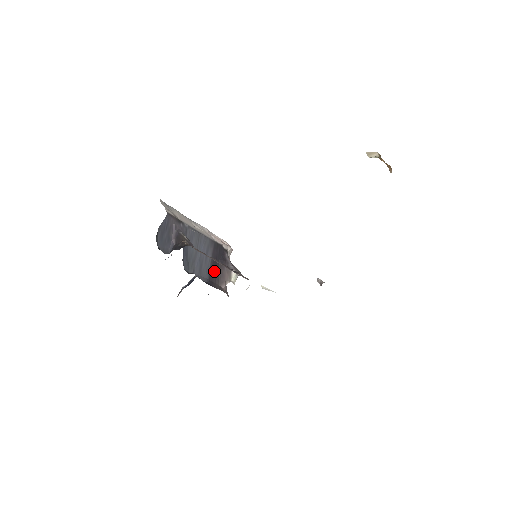
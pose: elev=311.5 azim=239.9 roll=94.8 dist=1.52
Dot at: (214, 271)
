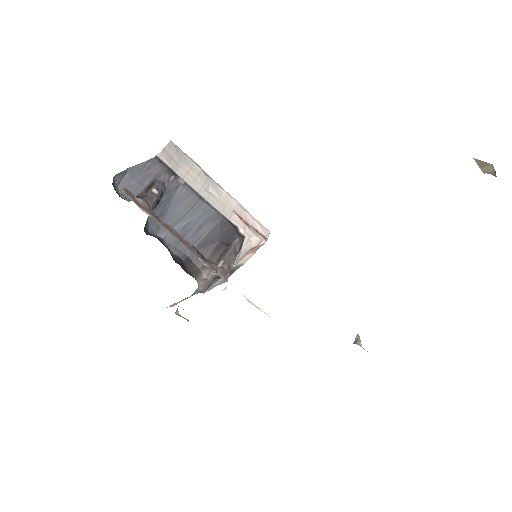
Dot at: (203, 251)
